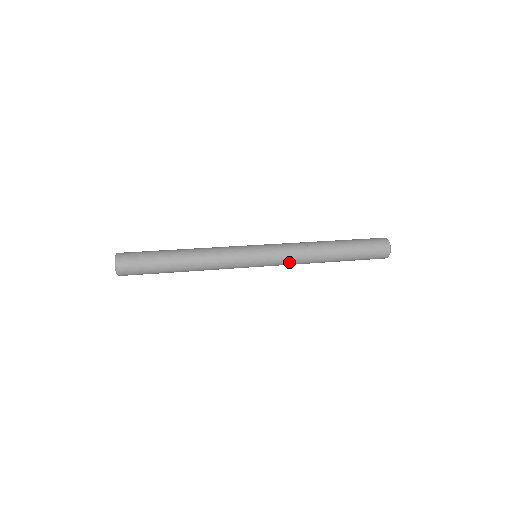
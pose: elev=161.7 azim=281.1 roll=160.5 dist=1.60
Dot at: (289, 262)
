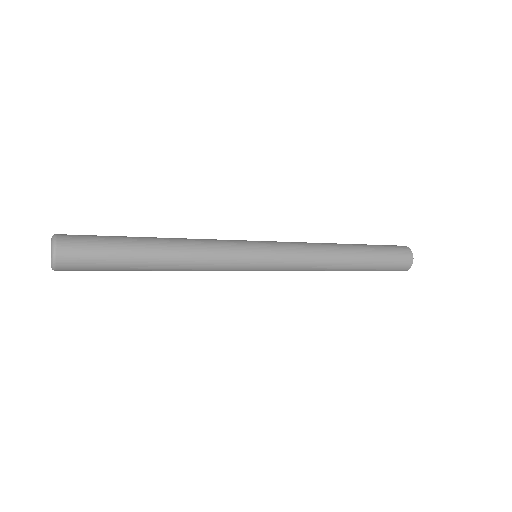
Dot at: (301, 258)
